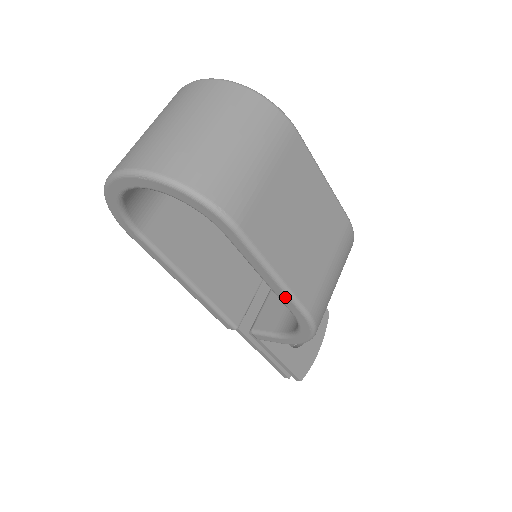
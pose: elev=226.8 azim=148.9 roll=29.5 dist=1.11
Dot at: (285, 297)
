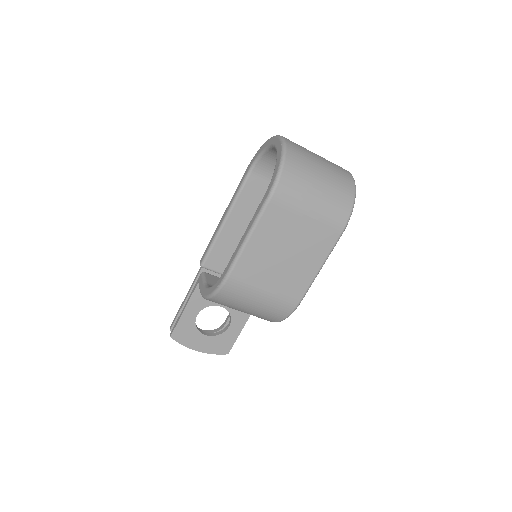
Dot at: (236, 254)
